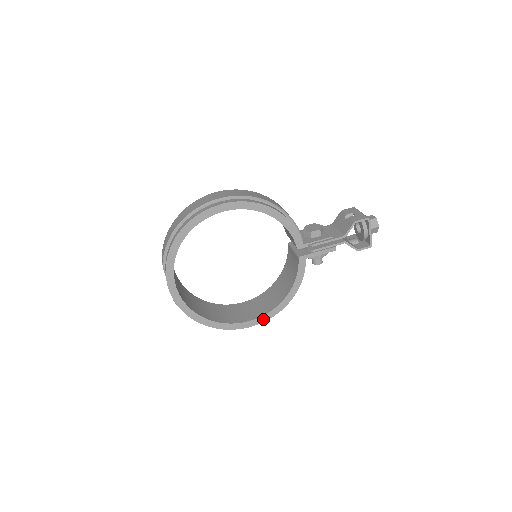
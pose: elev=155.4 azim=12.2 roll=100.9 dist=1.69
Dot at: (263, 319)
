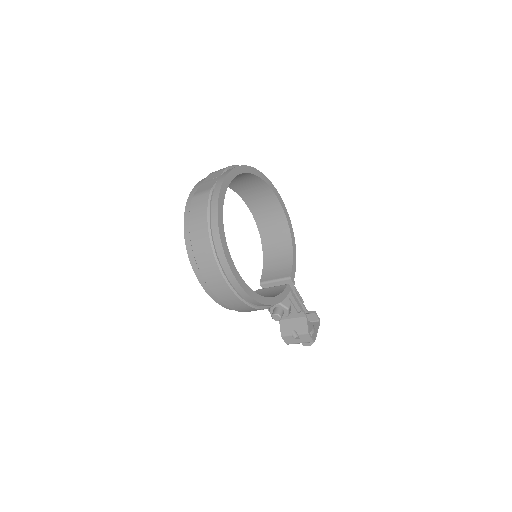
Dot at: (247, 290)
